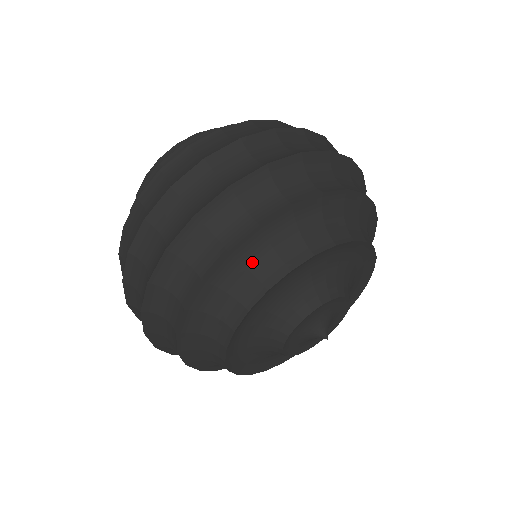
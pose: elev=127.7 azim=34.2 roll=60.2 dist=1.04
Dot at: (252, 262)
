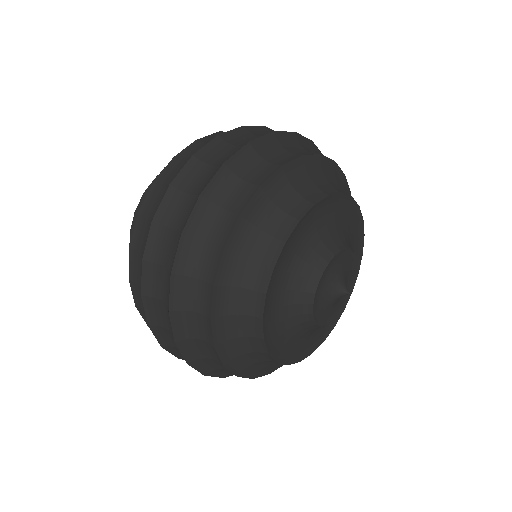
Dot at: (297, 185)
